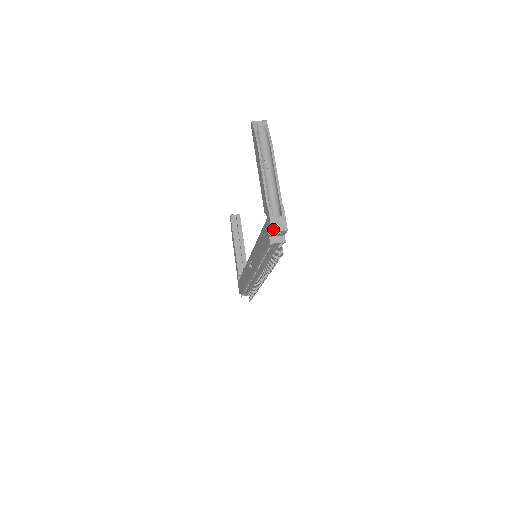
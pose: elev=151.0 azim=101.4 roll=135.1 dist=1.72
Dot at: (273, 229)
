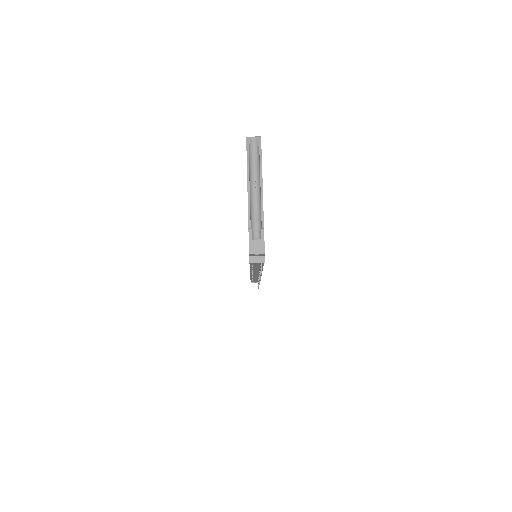
Dot at: (251, 252)
